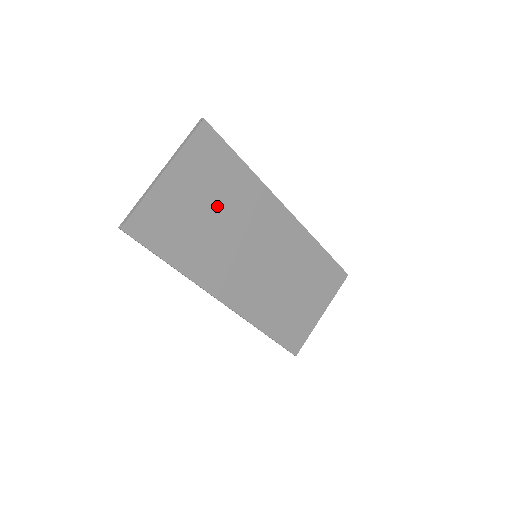
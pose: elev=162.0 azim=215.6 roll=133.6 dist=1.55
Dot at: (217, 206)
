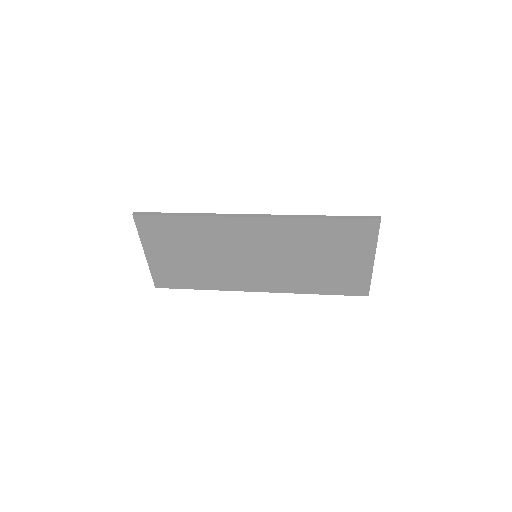
Dot at: (193, 249)
